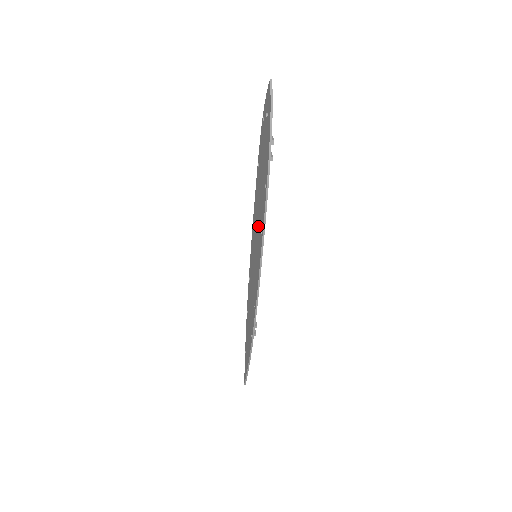
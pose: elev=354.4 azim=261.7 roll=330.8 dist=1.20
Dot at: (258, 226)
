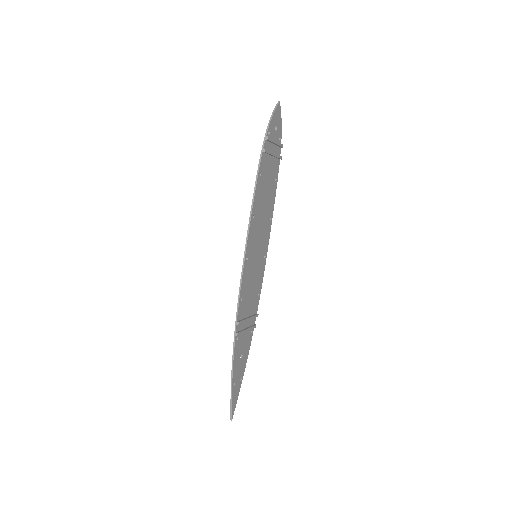
Dot at: (258, 222)
